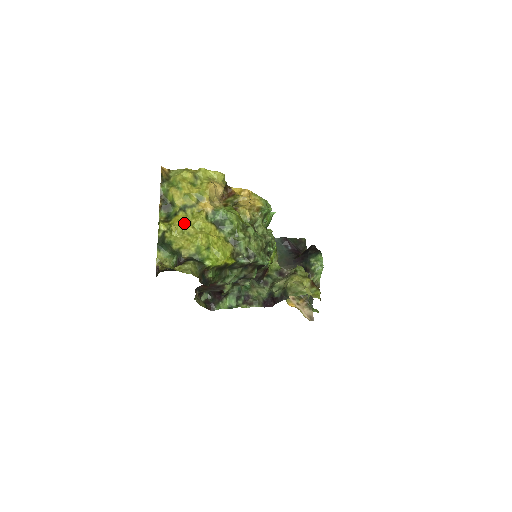
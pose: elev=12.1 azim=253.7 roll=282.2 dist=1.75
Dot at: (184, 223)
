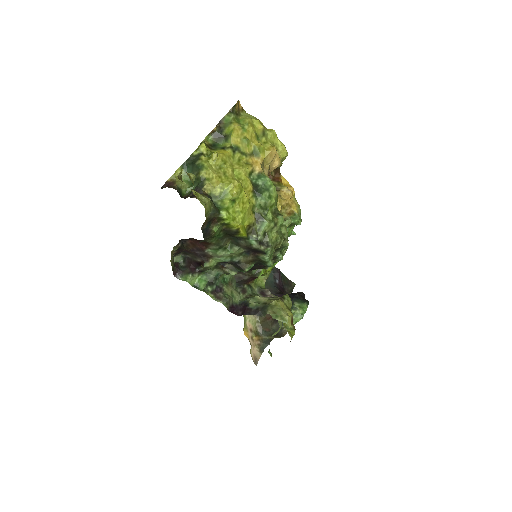
Dot at: (227, 161)
